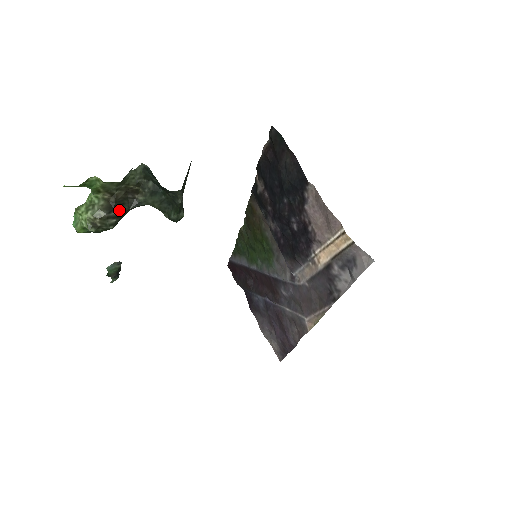
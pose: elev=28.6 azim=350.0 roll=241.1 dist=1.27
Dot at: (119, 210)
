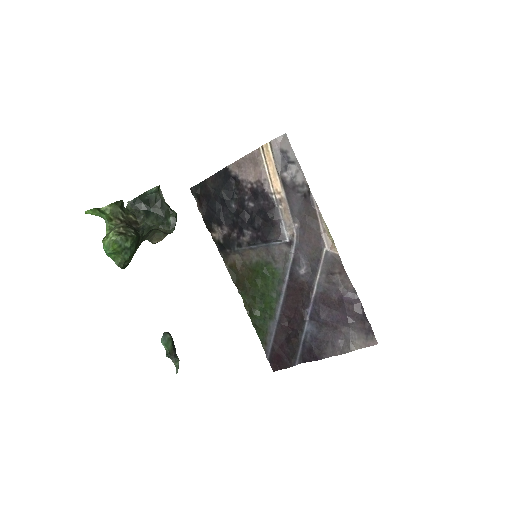
Dot at: (132, 228)
